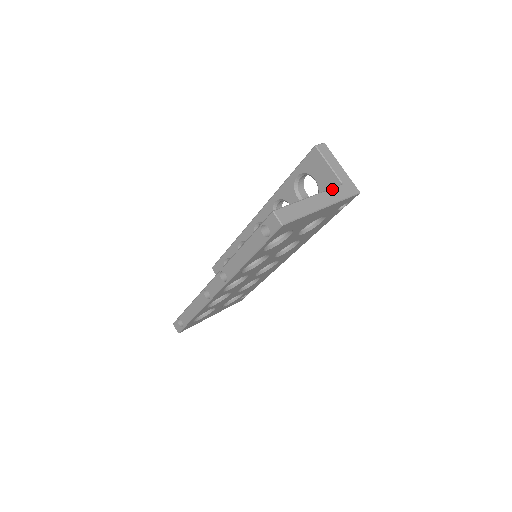
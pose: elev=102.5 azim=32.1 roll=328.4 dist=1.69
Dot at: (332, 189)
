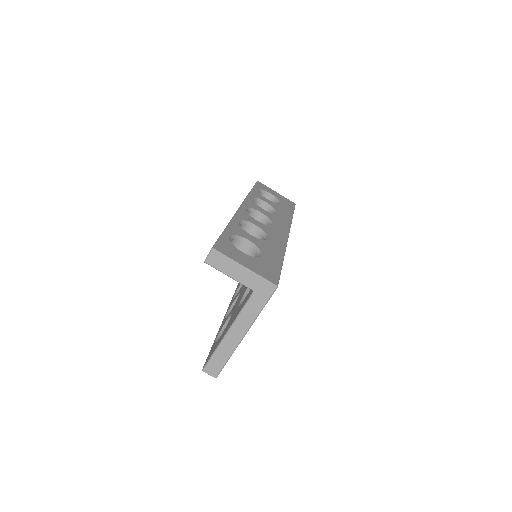
Dot at: (244, 308)
